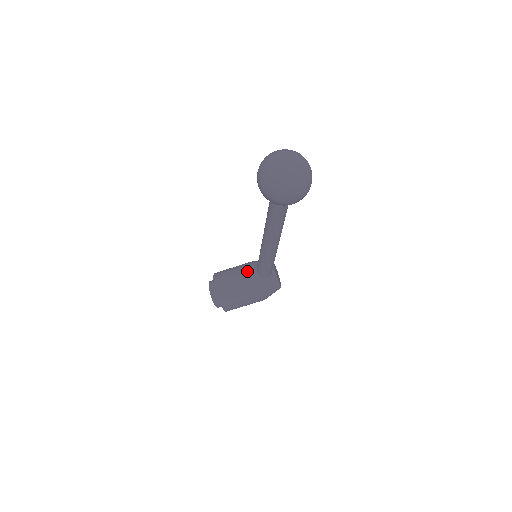
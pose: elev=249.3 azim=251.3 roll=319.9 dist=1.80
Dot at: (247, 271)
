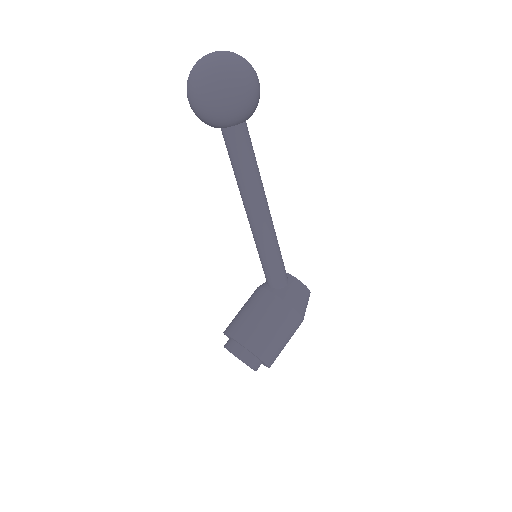
Dot at: (259, 295)
